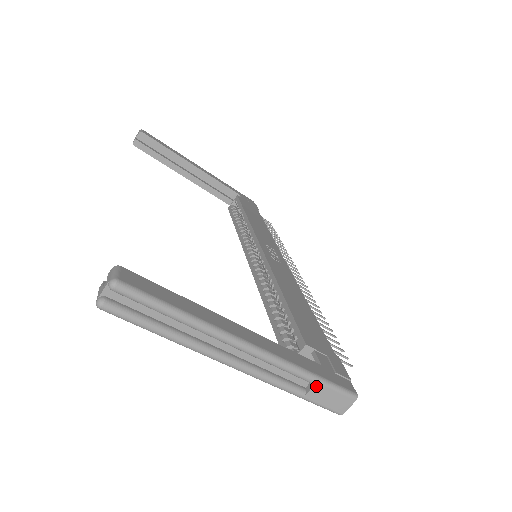
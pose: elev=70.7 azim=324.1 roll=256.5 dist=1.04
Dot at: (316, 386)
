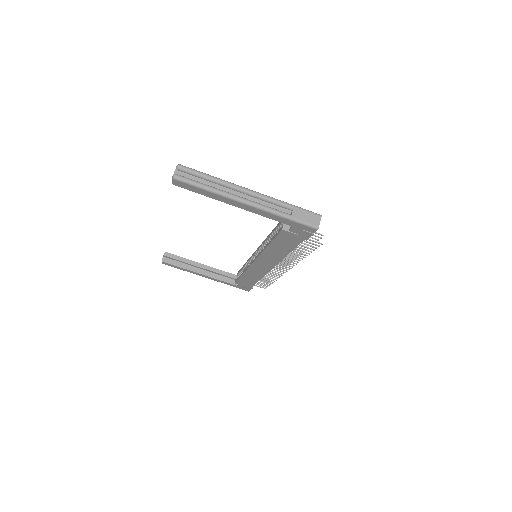
Dot at: (294, 209)
